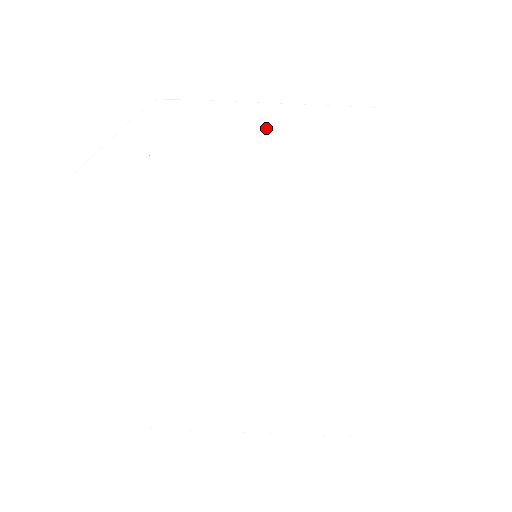
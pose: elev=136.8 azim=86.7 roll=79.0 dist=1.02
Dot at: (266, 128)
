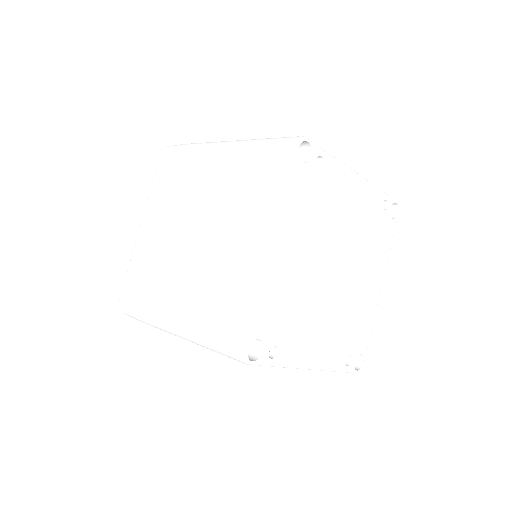
Dot at: occluded
